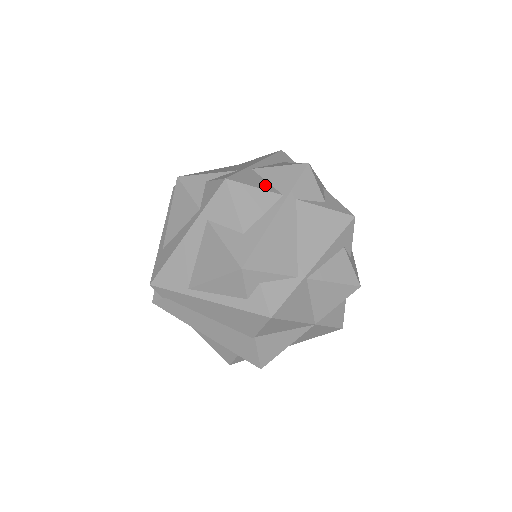
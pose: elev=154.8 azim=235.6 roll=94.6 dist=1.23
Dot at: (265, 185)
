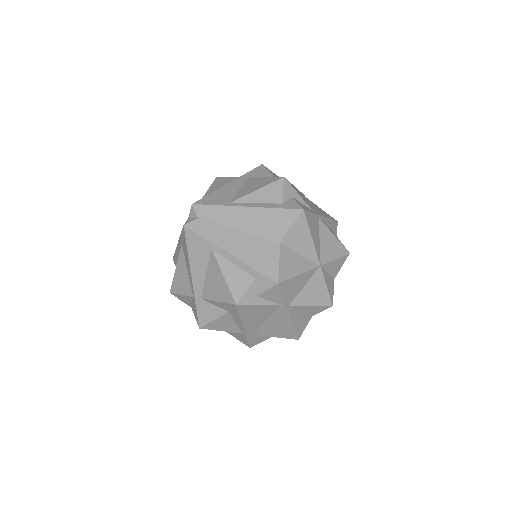
Dot at: occluded
